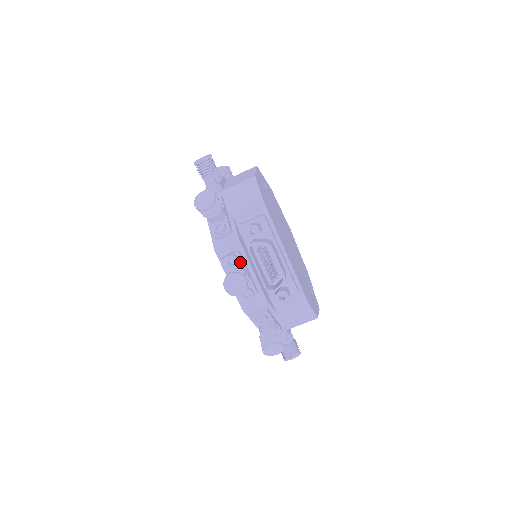
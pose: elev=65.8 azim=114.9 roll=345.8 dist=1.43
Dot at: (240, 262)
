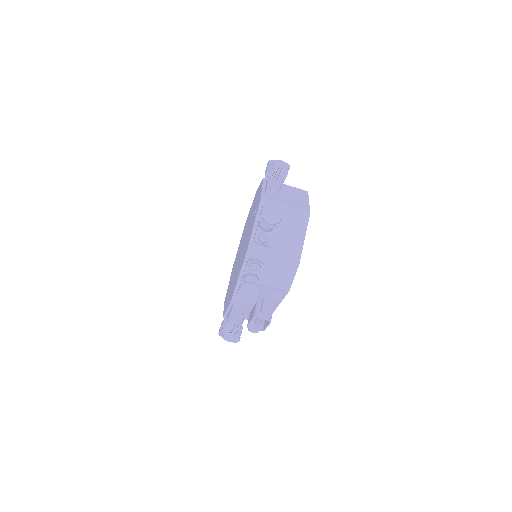
Dot at: occluded
